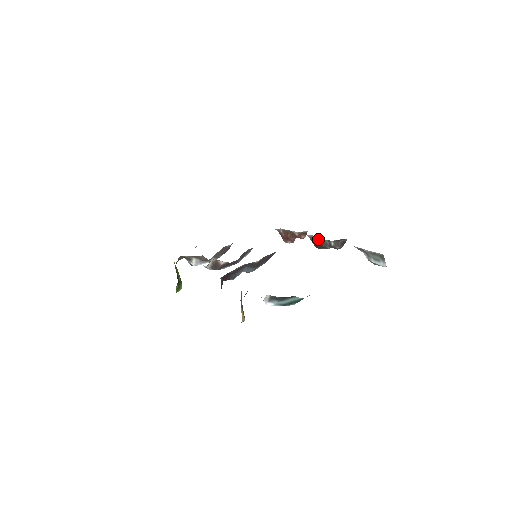
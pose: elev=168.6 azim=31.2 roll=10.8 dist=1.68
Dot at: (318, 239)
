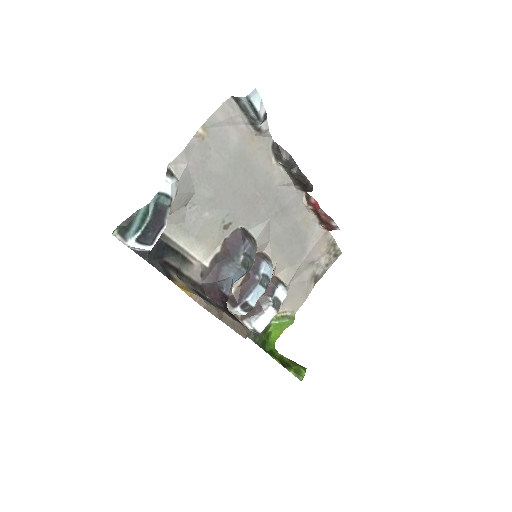
Dot at: (292, 181)
